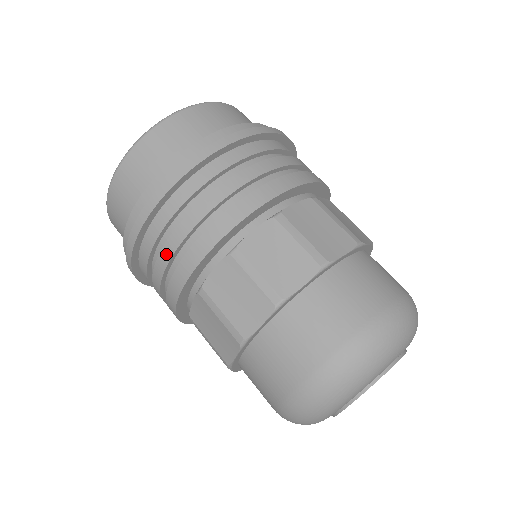
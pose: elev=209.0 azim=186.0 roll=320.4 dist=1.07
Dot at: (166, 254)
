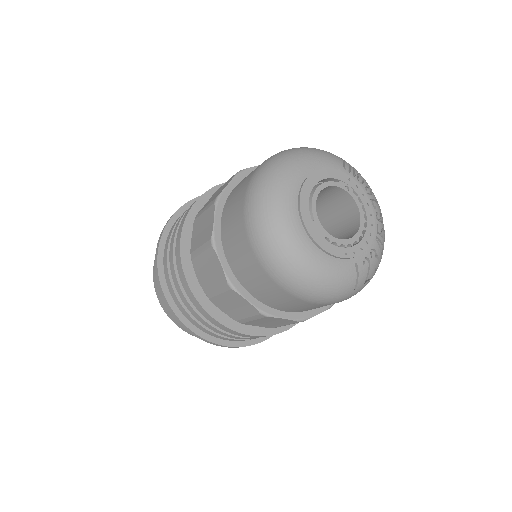
Dot at: (171, 263)
